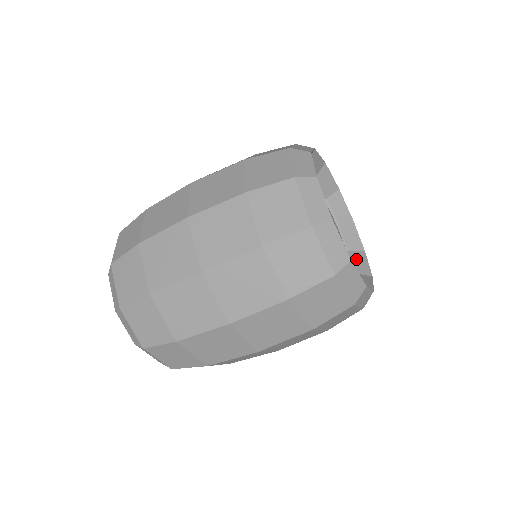
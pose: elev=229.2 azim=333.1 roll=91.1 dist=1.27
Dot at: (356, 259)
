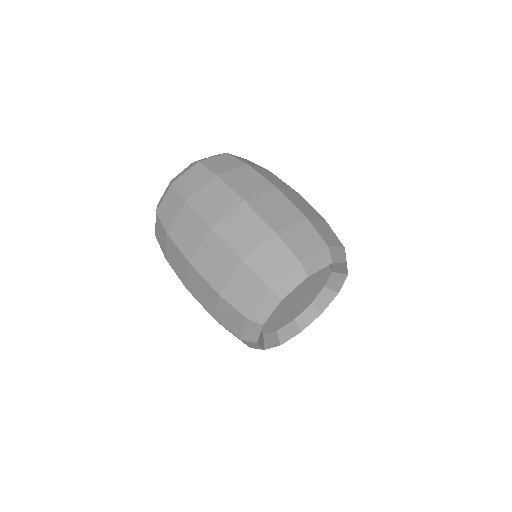
Dot at: (308, 314)
